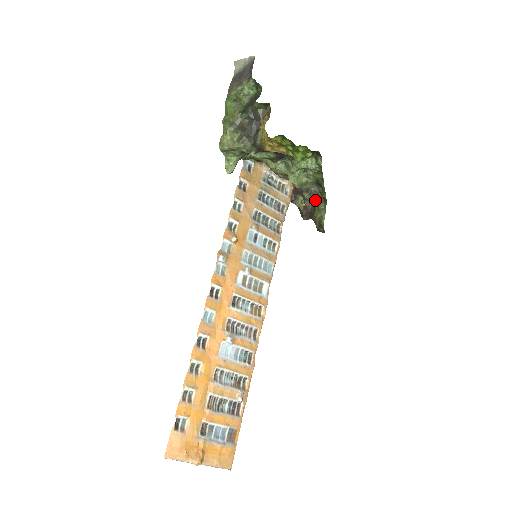
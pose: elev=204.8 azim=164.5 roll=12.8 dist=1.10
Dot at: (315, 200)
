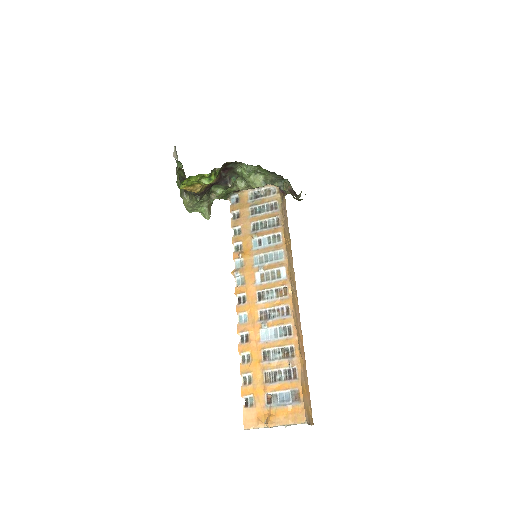
Dot at: (288, 181)
